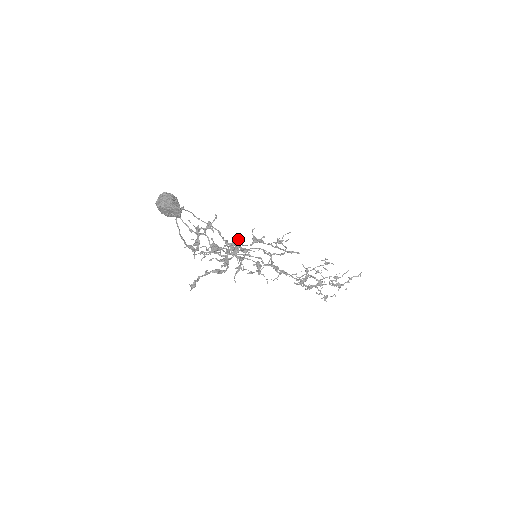
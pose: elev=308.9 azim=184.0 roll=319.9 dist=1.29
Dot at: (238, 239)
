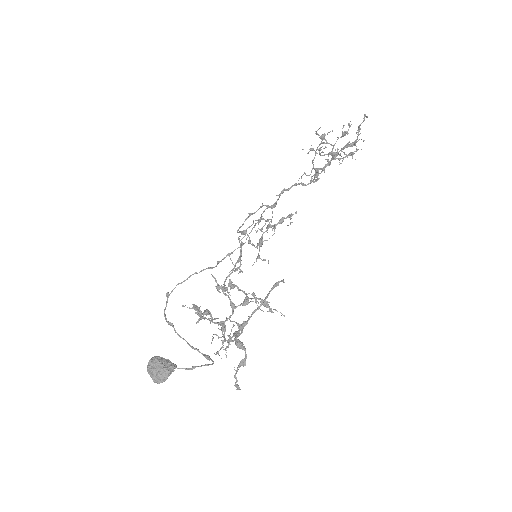
Dot at: occluded
